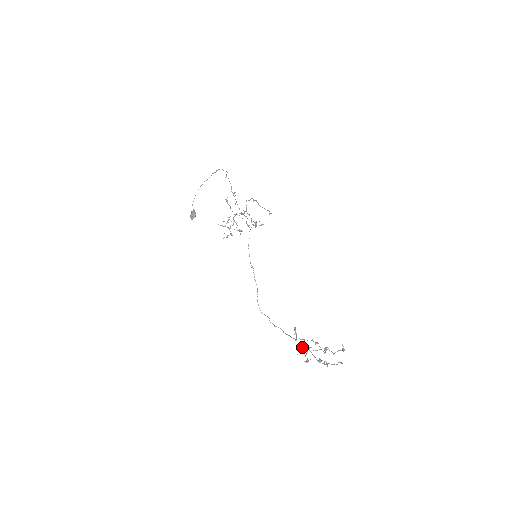
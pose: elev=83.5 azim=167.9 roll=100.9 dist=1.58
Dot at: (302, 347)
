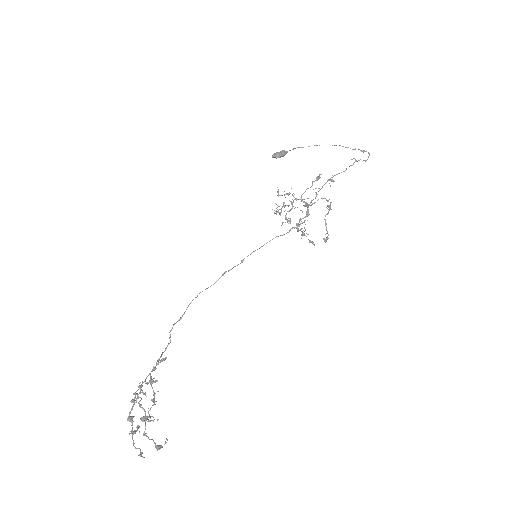
Dot at: occluded
